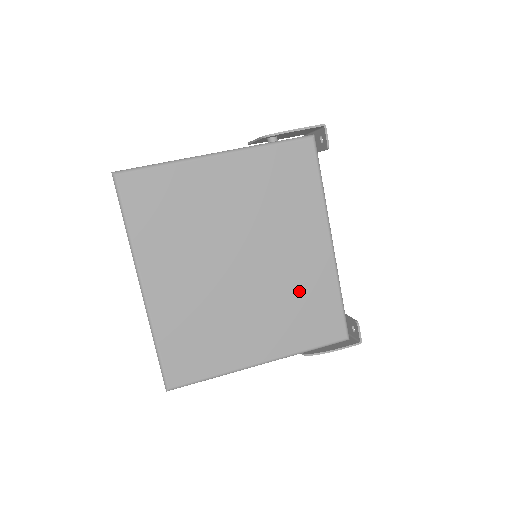
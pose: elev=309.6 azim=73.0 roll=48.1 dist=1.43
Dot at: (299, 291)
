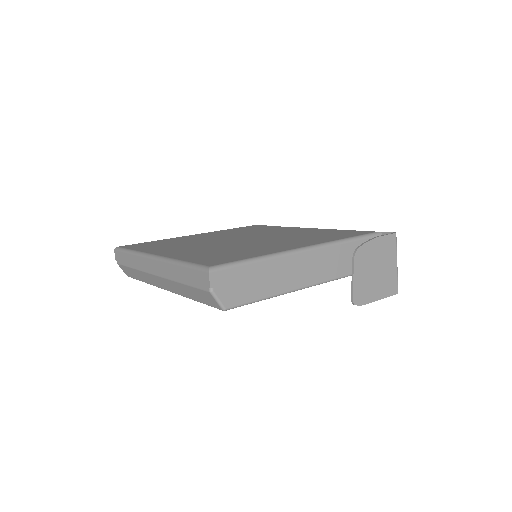
Dot at: occluded
